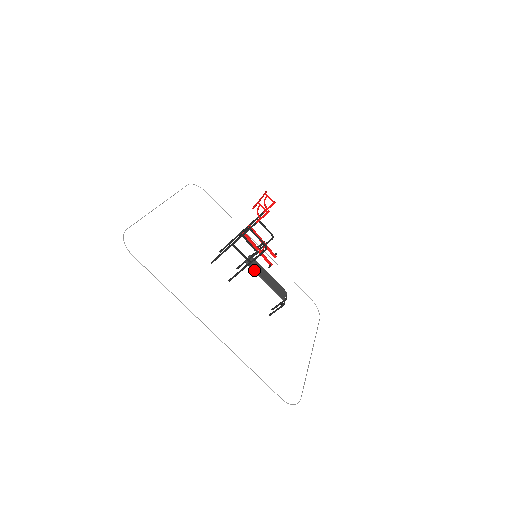
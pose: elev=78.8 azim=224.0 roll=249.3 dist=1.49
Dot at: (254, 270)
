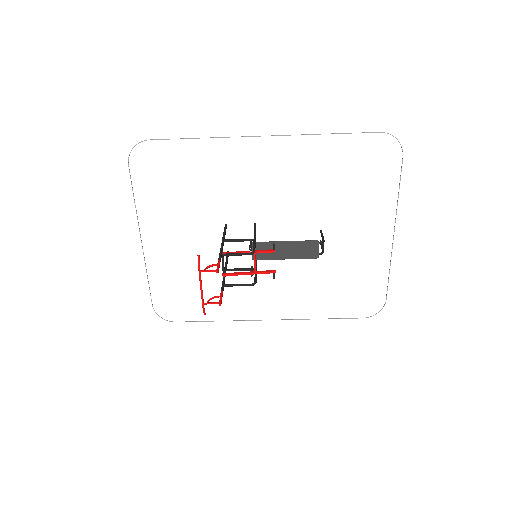
Dot at: occluded
